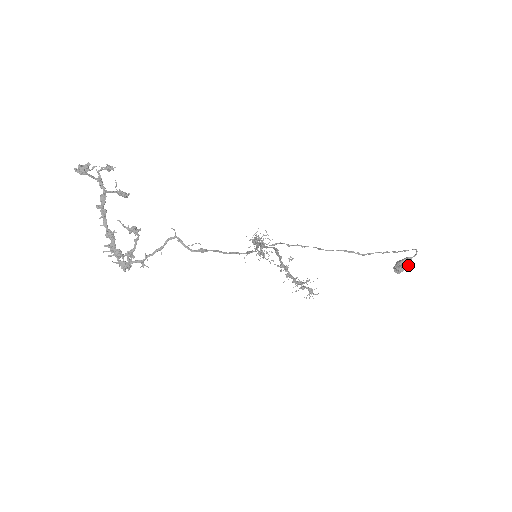
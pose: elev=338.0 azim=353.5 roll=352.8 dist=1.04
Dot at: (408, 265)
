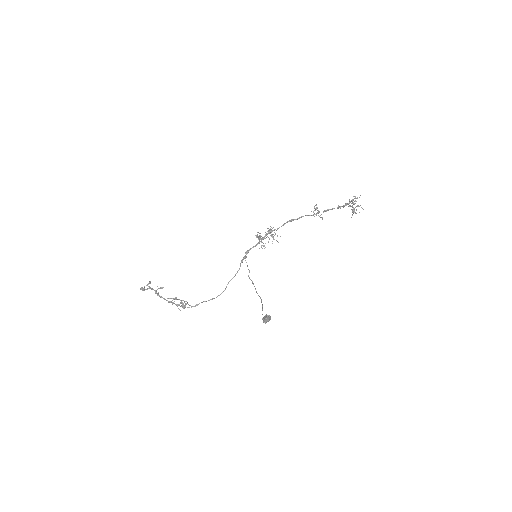
Dot at: (266, 322)
